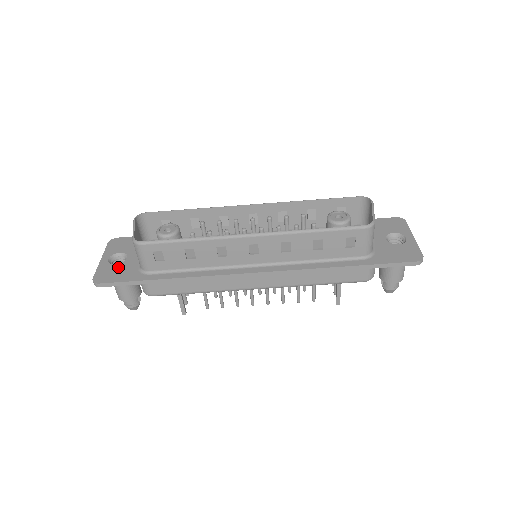
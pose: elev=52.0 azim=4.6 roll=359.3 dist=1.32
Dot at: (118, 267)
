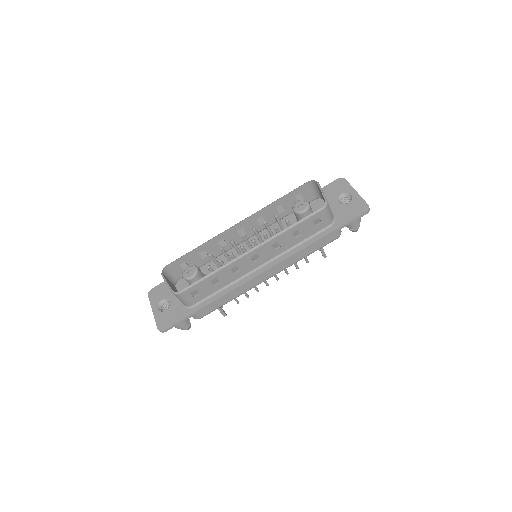
Dot at: (169, 312)
